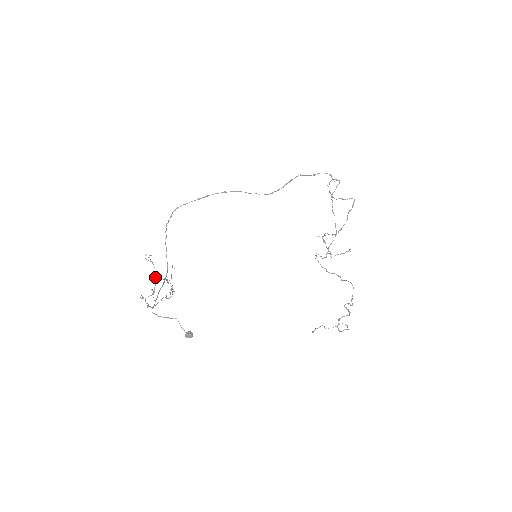
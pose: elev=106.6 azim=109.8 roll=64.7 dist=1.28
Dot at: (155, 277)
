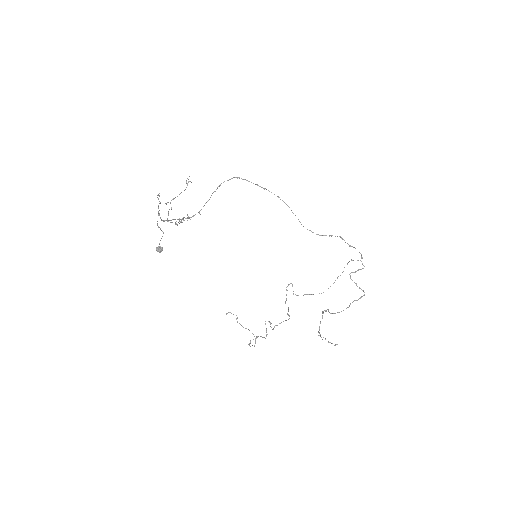
Dot at: occluded
